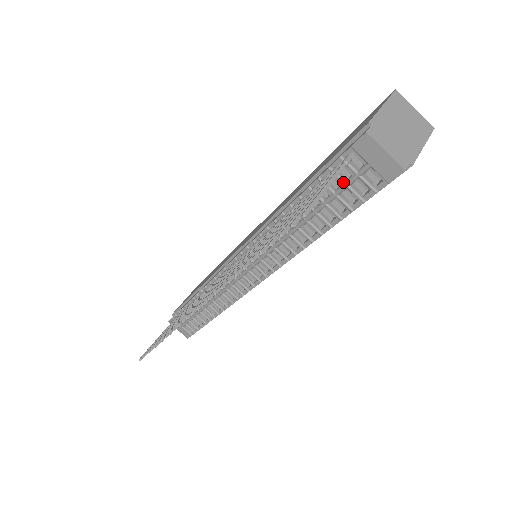
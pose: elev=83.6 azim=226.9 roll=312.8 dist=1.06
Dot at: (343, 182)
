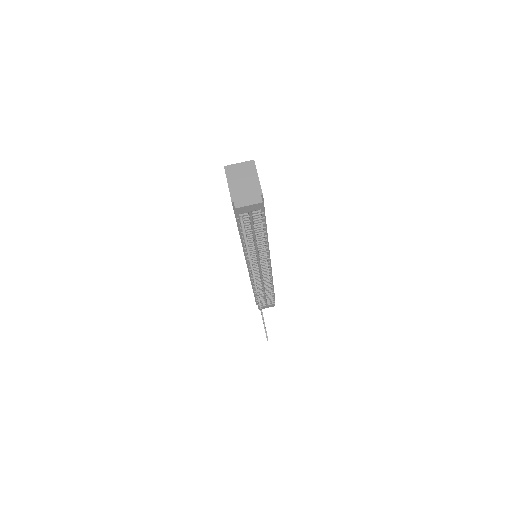
Dot at: (249, 222)
